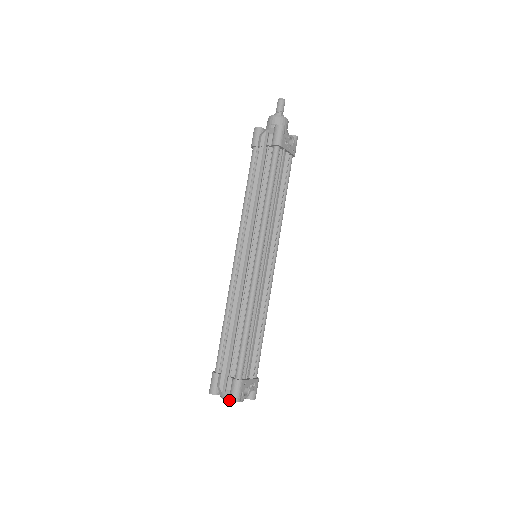
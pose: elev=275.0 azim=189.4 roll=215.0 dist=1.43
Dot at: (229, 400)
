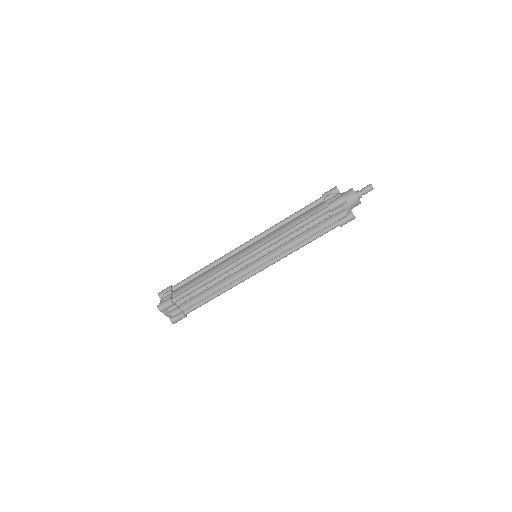
Dot at: (171, 321)
